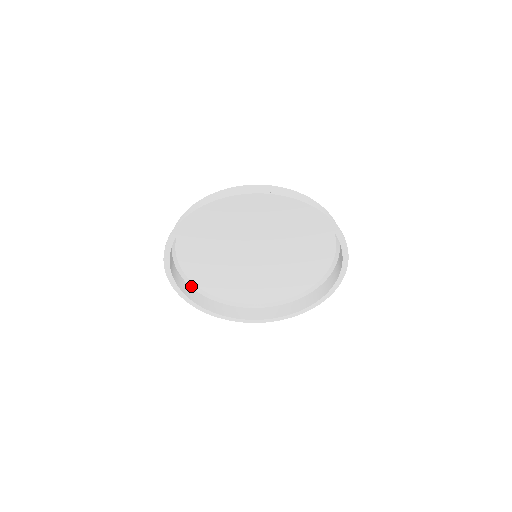
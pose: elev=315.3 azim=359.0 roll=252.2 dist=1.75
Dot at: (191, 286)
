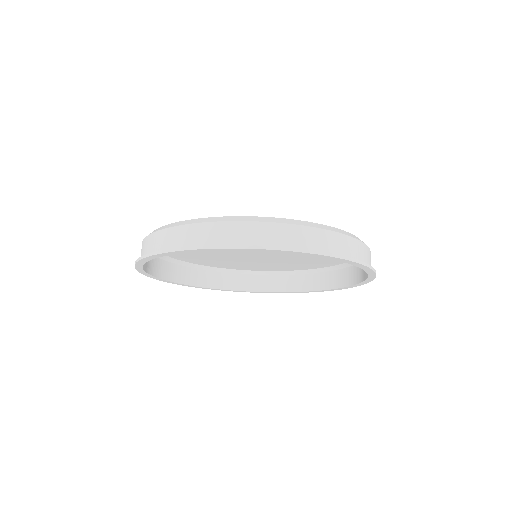
Dot at: occluded
